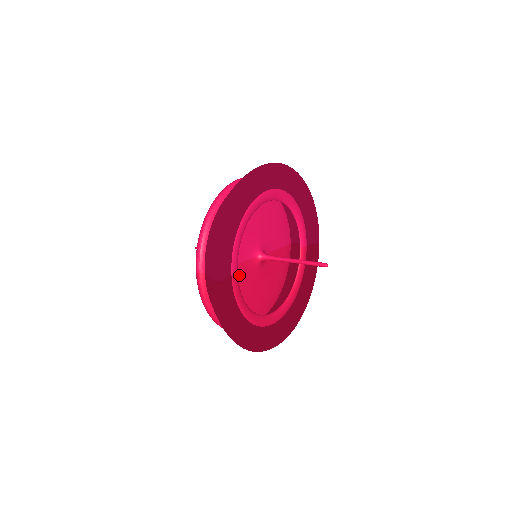
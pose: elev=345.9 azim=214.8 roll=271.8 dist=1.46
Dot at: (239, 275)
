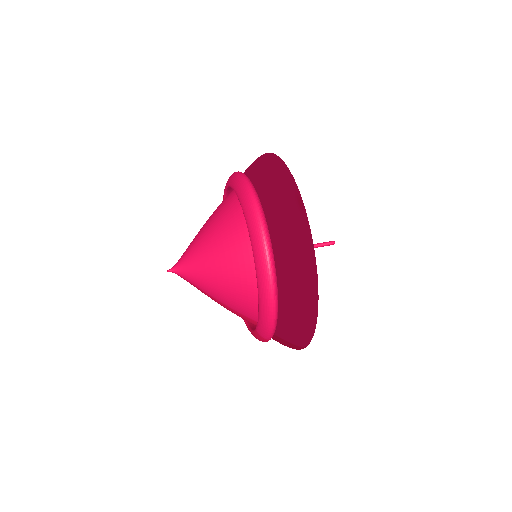
Dot at: occluded
